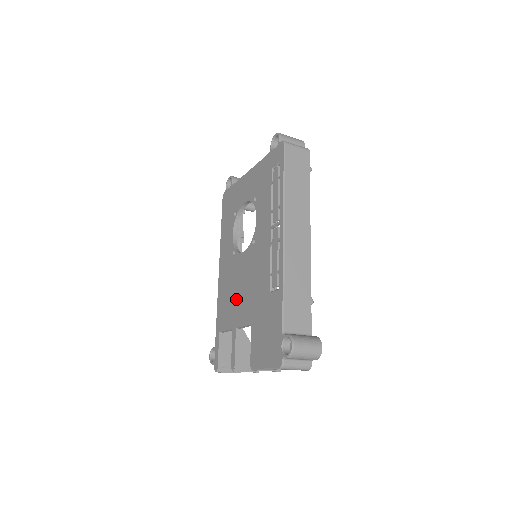
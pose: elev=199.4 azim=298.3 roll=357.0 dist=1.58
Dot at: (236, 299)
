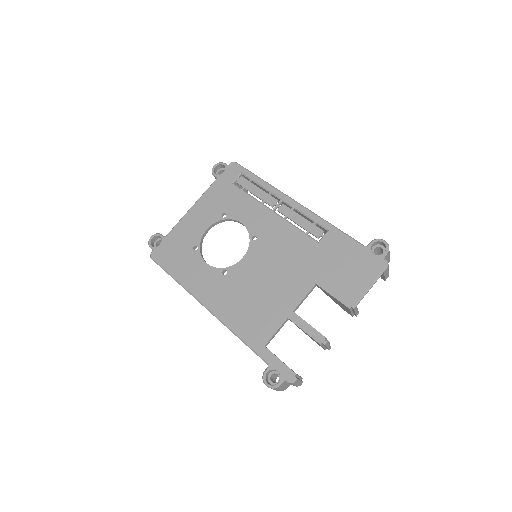
Dot at: (269, 294)
